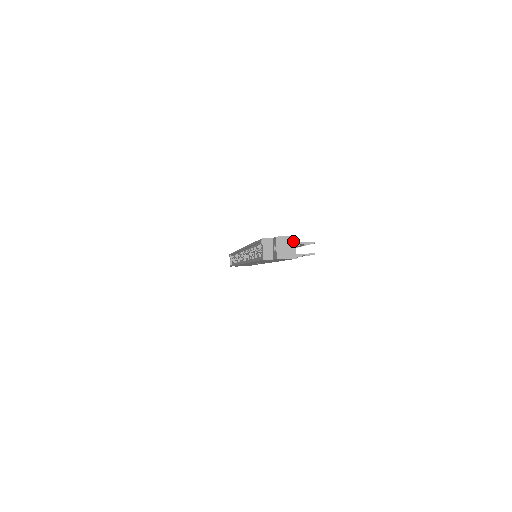
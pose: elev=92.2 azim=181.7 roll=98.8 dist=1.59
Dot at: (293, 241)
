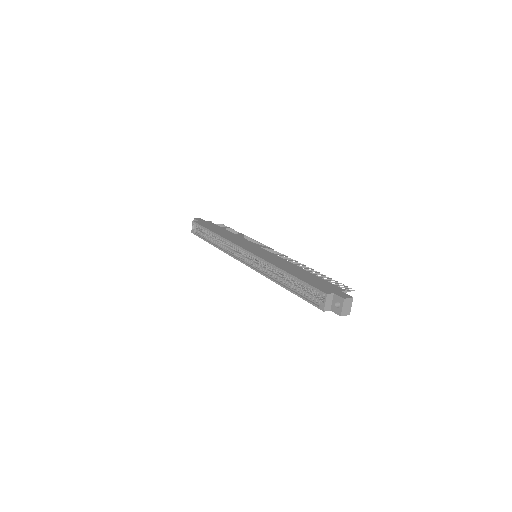
Dot at: occluded
